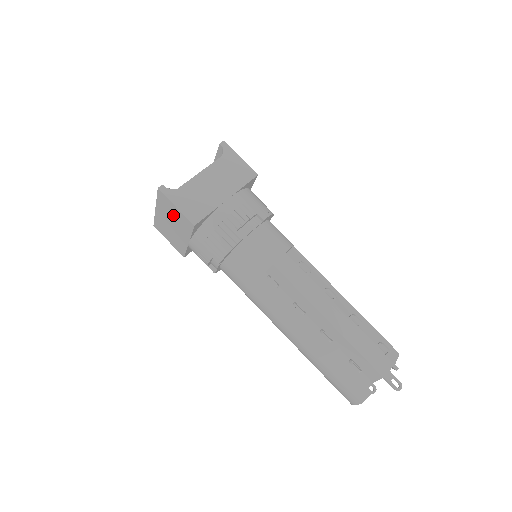
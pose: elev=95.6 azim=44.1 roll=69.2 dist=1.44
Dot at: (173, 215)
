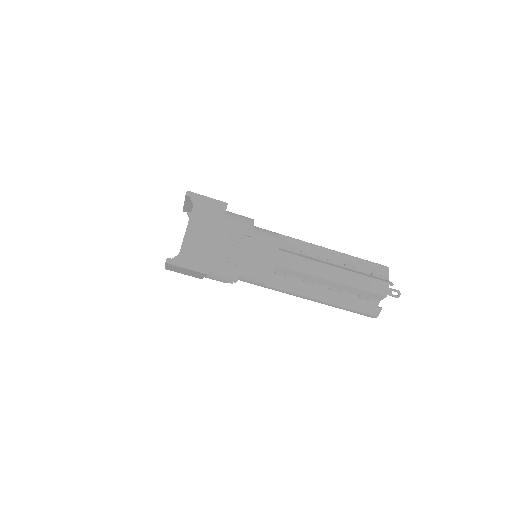
Dot at: (185, 270)
